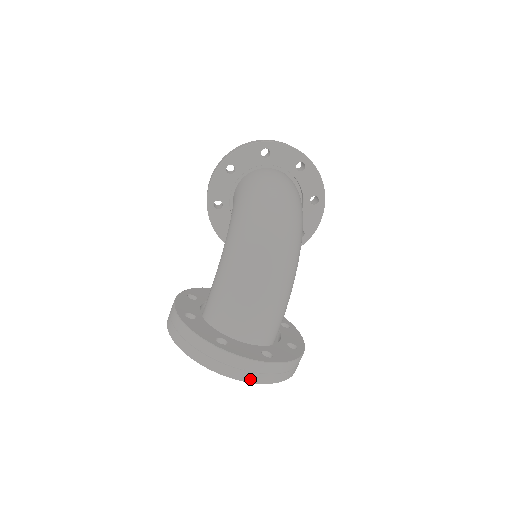
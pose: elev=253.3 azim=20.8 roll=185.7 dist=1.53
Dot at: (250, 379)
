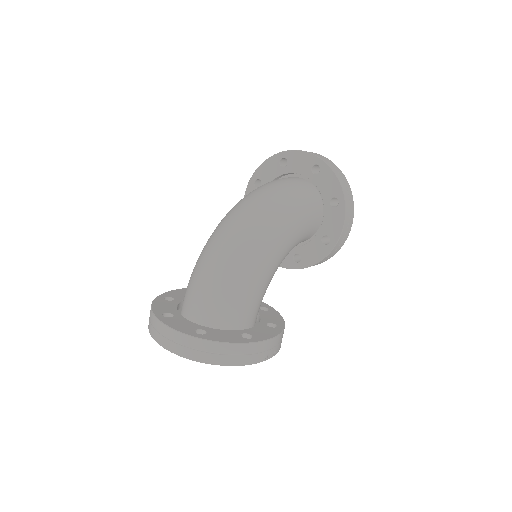
Dot at: (177, 351)
